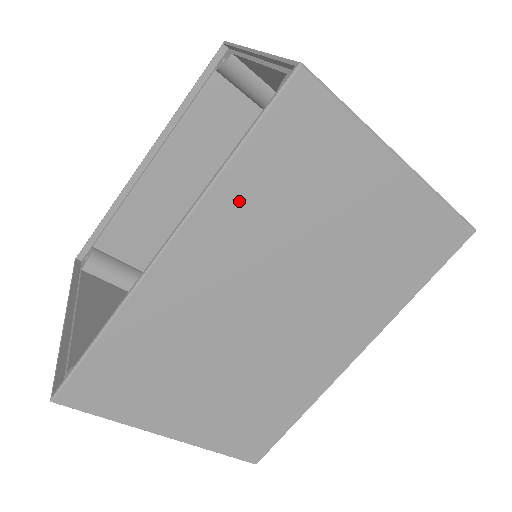
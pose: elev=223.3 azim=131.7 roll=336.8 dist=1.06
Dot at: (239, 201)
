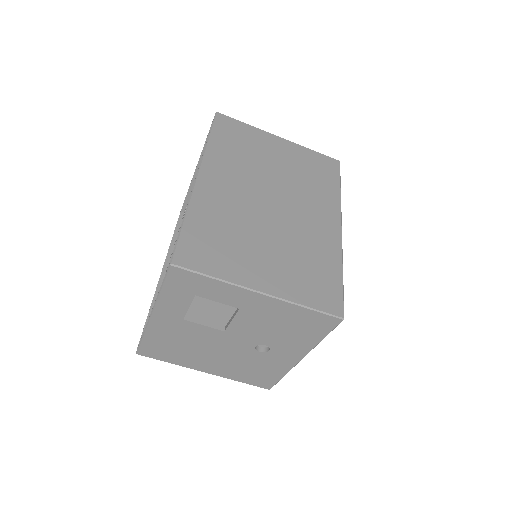
Dot at: (221, 153)
